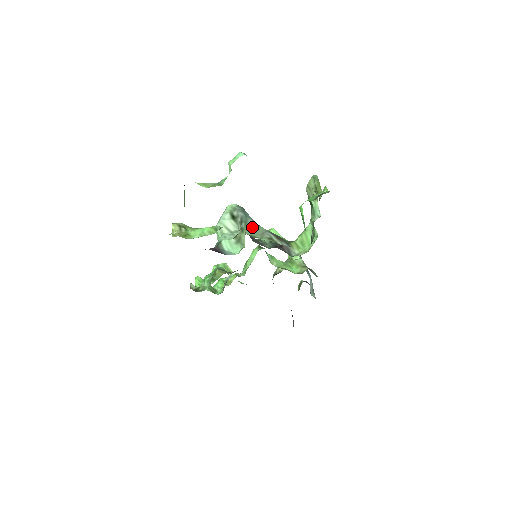
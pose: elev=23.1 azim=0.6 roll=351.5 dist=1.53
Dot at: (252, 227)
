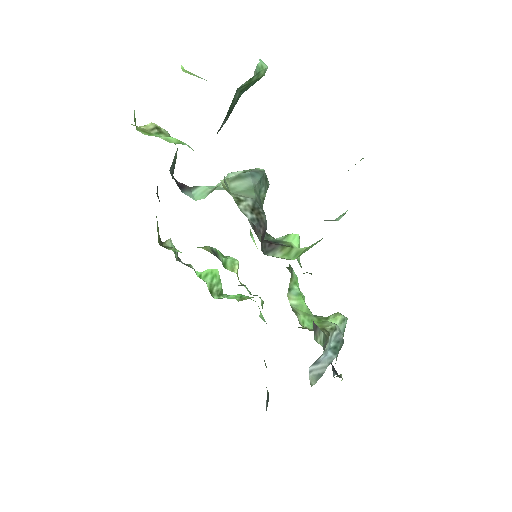
Dot at: (242, 185)
